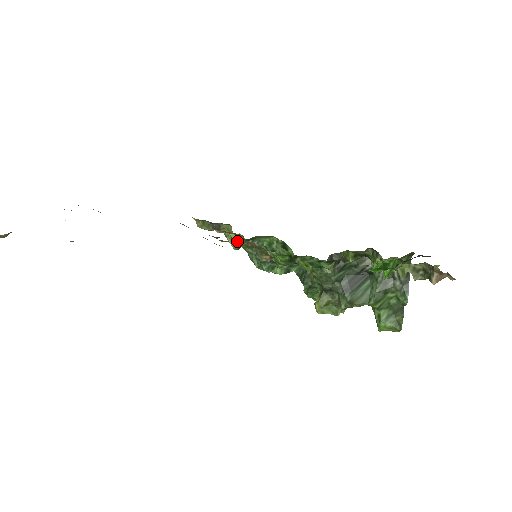
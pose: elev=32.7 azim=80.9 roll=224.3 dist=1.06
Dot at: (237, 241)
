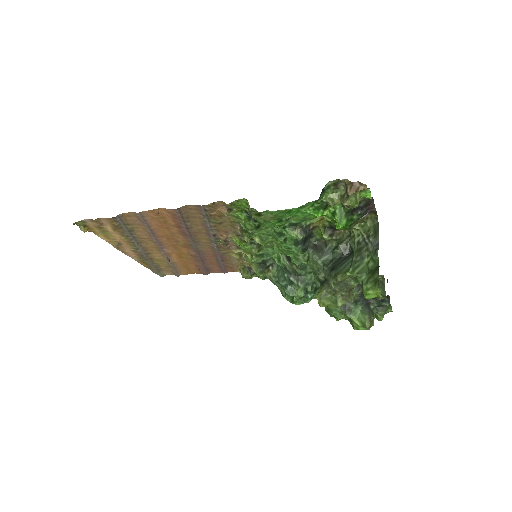
Dot at: (235, 240)
